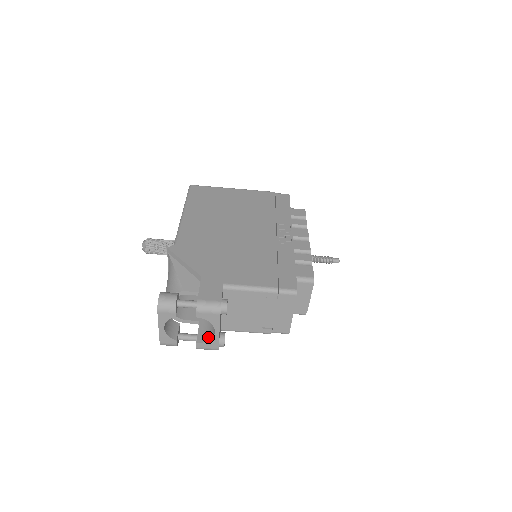
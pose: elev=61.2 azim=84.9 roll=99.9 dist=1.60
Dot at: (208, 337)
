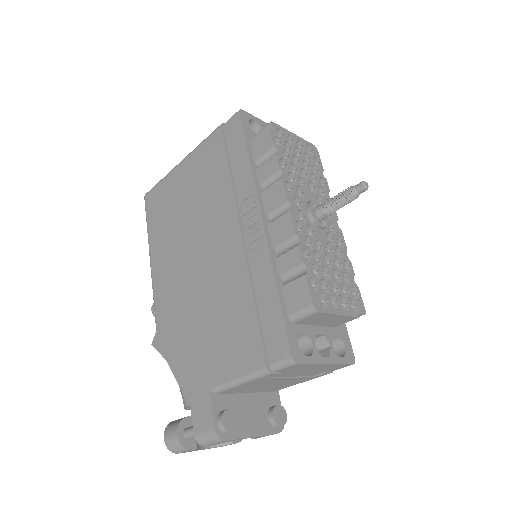
Dot at: occluded
